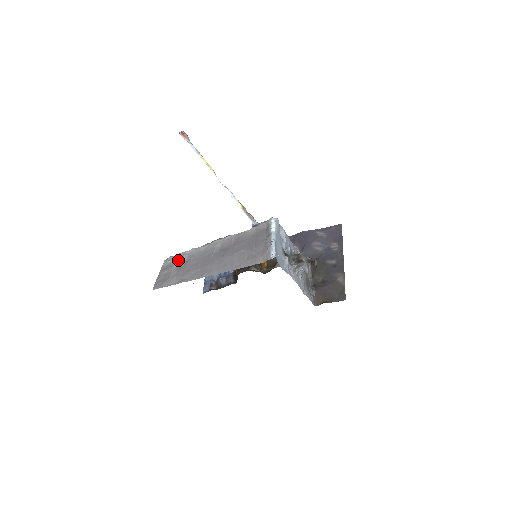
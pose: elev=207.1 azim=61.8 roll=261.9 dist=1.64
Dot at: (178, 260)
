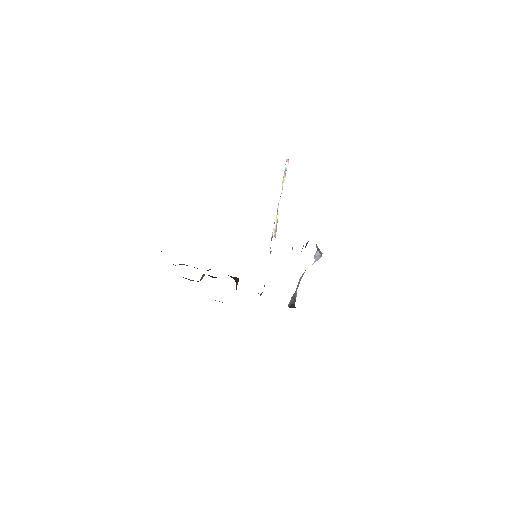
Dot at: occluded
